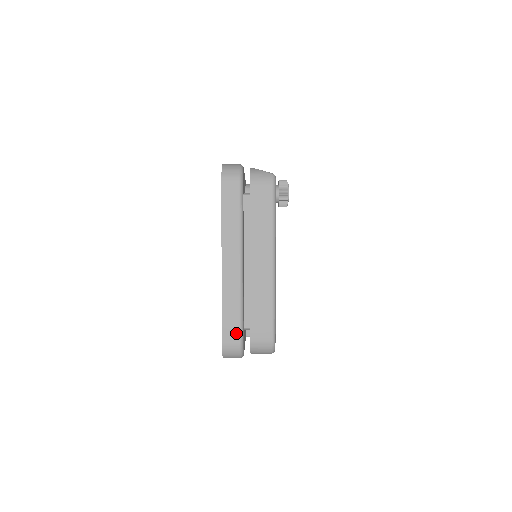
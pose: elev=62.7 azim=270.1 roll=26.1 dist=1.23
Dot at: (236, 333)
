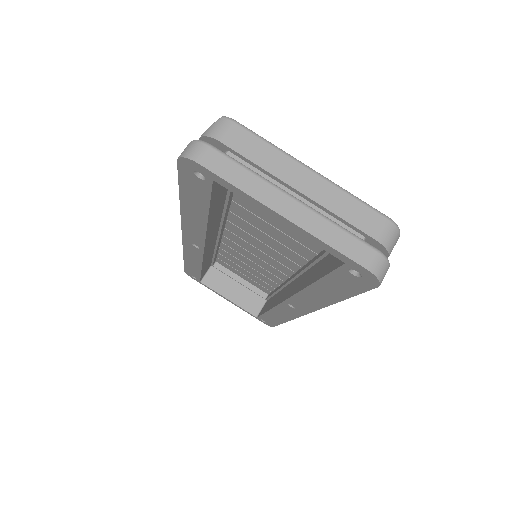
Dot at: (365, 249)
